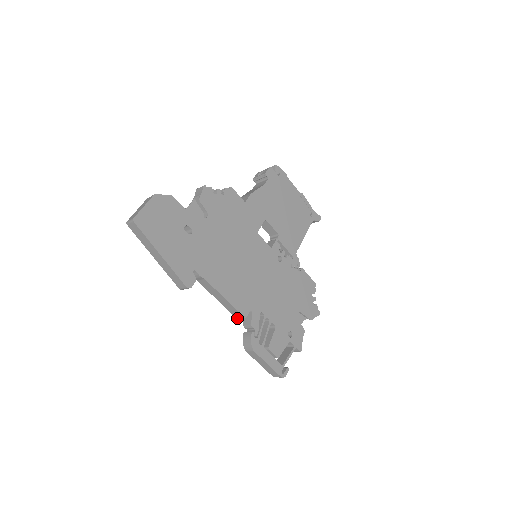
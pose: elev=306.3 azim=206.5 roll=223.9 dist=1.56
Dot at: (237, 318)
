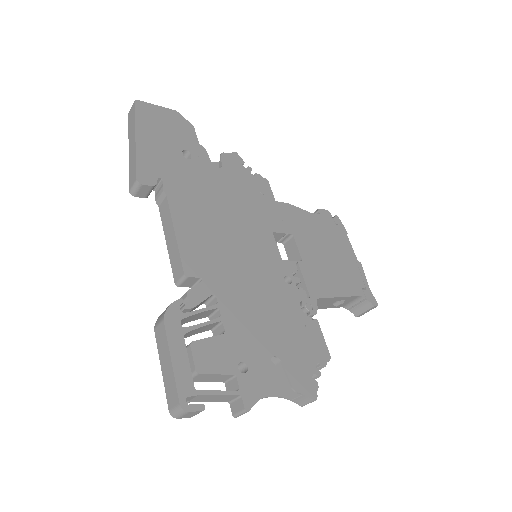
Dot at: (176, 284)
